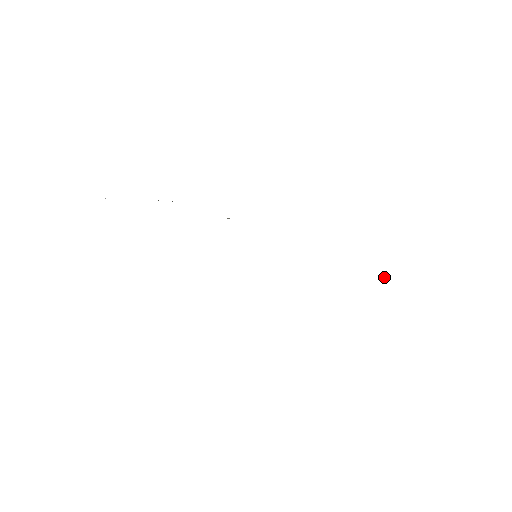
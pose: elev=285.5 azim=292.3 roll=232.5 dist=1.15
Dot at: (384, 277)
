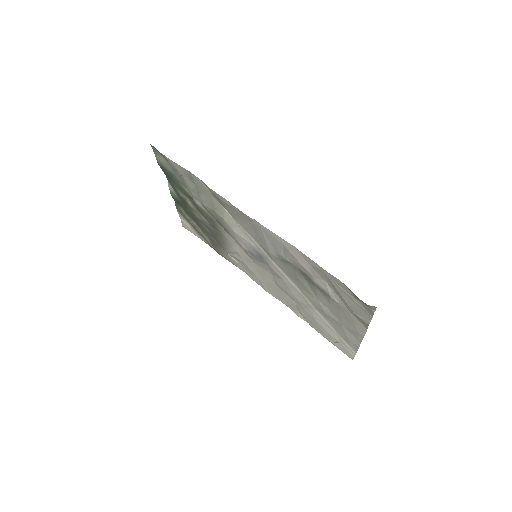
Dot at: (336, 342)
